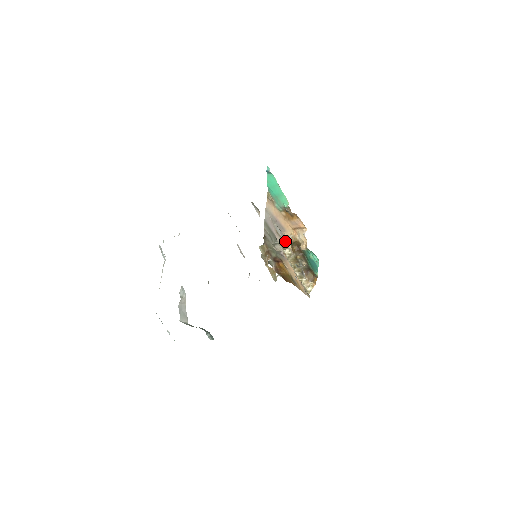
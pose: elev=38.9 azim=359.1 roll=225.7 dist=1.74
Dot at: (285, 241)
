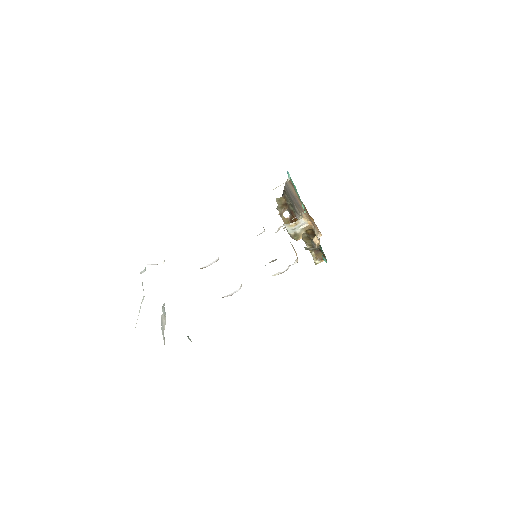
Dot at: (292, 246)
